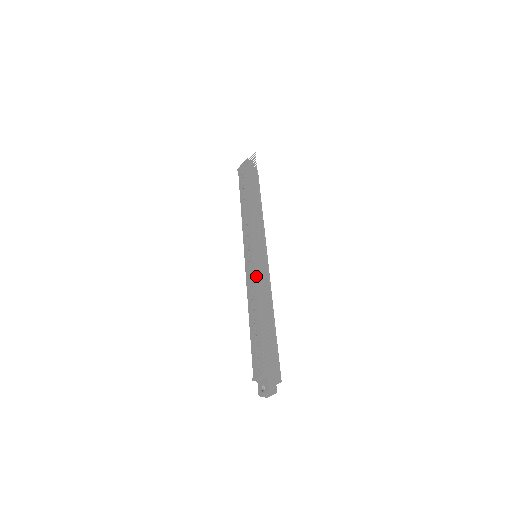
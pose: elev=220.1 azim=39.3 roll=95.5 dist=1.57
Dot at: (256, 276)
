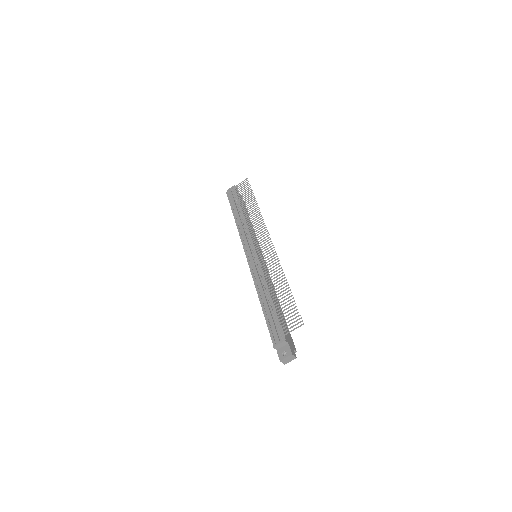
Dot at: occluded
